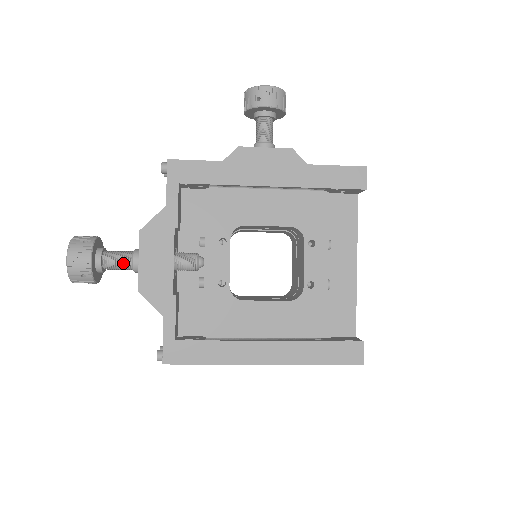
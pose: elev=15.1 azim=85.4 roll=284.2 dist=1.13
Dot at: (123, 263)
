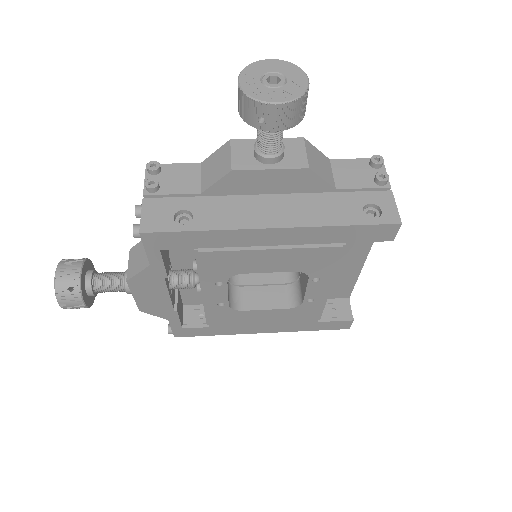
Dot at: (117, 291)
